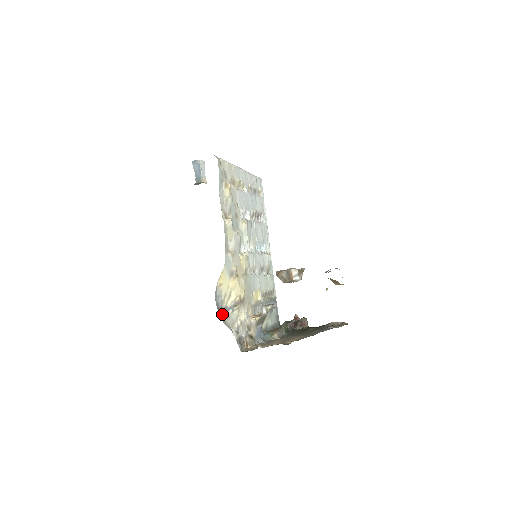
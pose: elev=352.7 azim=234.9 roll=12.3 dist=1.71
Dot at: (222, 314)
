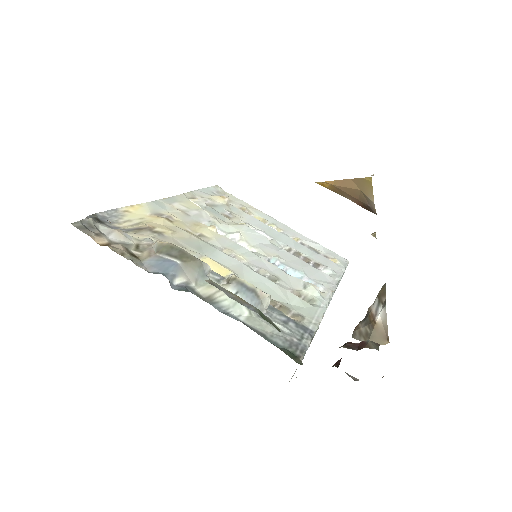
Dot at: occluded
